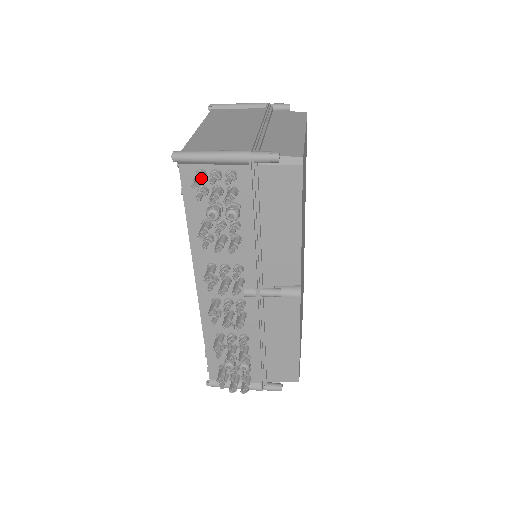
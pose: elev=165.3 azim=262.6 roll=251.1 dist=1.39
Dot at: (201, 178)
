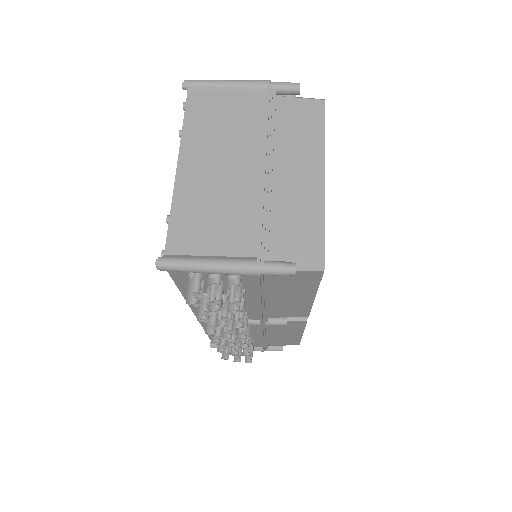
Dot at: (198, 293)
